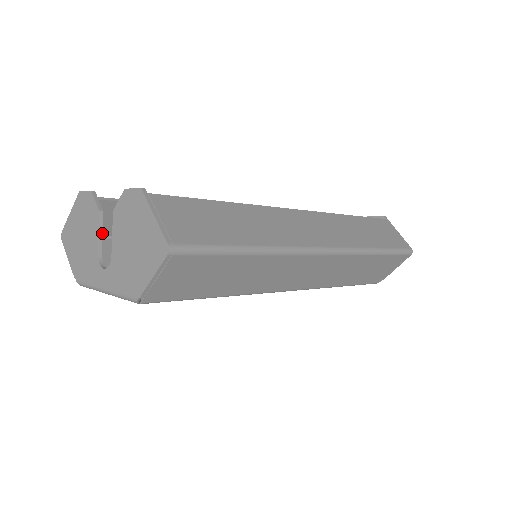
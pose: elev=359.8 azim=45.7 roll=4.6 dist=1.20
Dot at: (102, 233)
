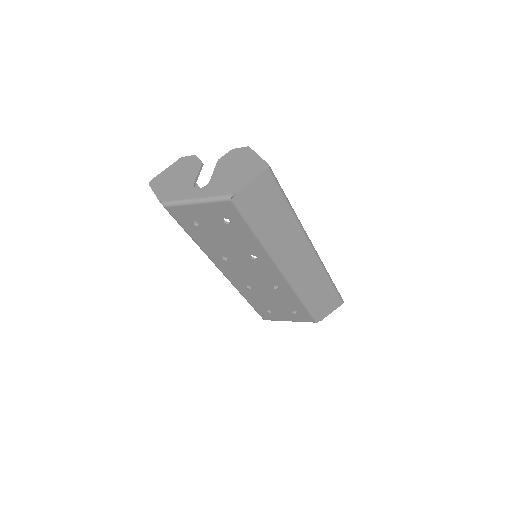
Dot at: (199, 174)
